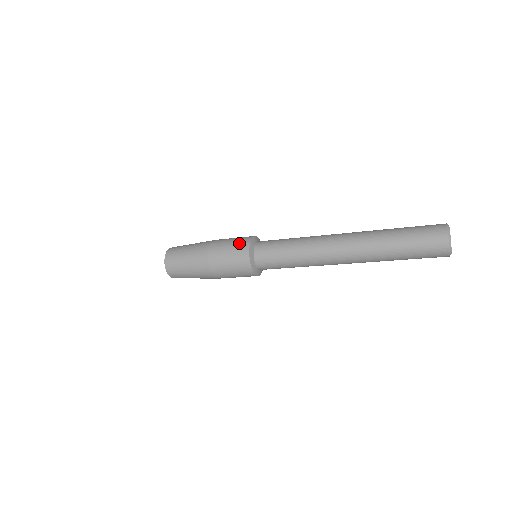
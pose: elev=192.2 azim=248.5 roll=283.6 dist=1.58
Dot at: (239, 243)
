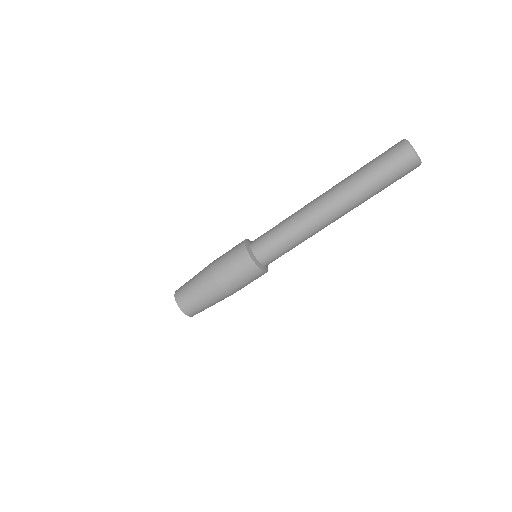
Dot at: occluded
